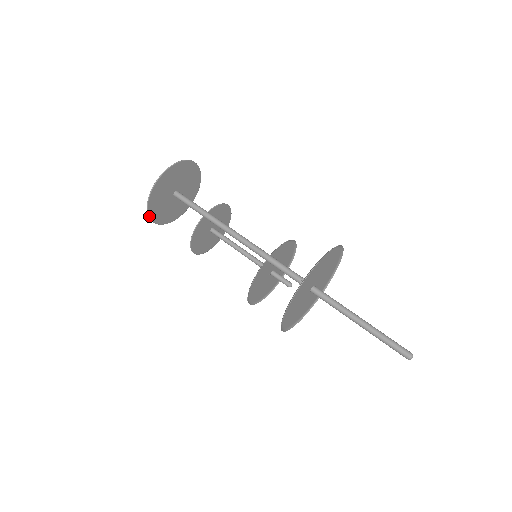
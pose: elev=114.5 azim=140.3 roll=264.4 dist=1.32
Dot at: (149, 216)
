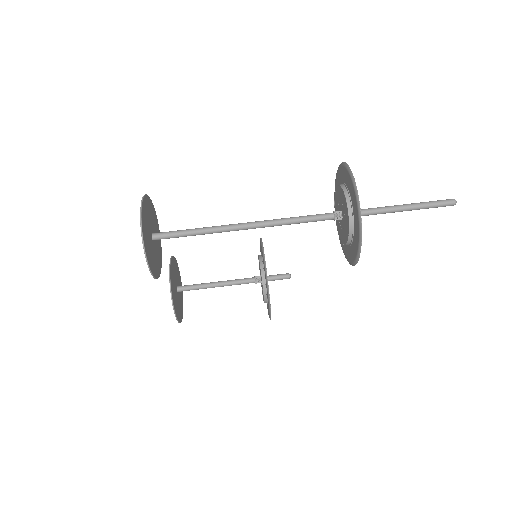
Dot at: (148, 266)
